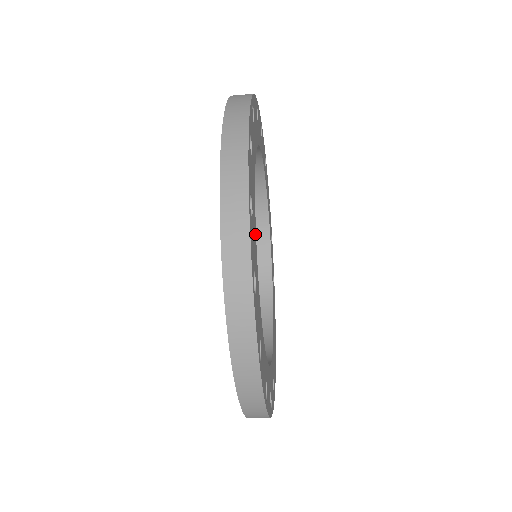
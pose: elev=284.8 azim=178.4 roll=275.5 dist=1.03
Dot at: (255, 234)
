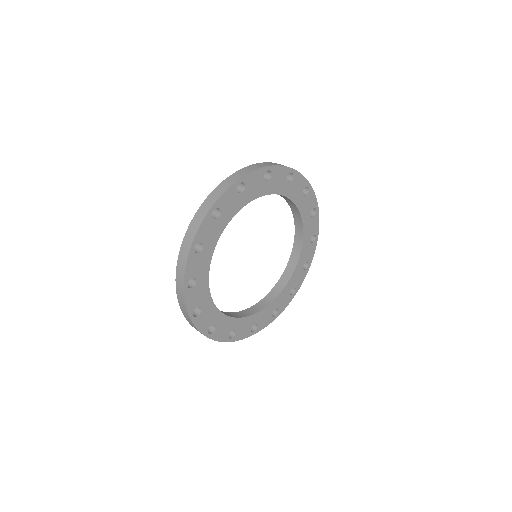
Dot at: (221, 230)
